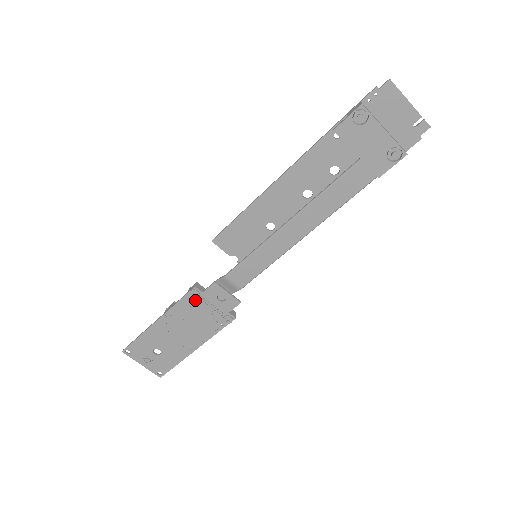
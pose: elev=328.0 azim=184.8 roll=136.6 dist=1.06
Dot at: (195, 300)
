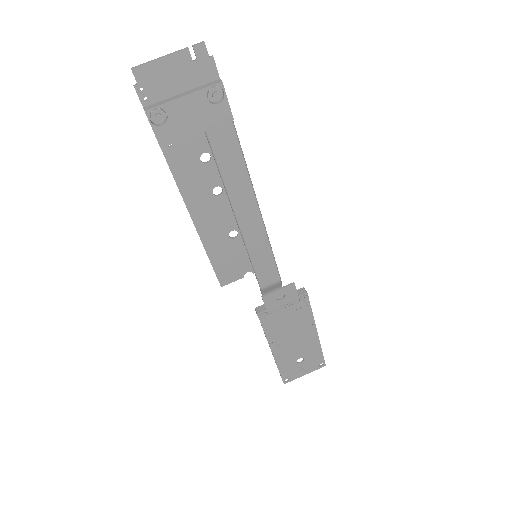
Dot at: (270, 318)
